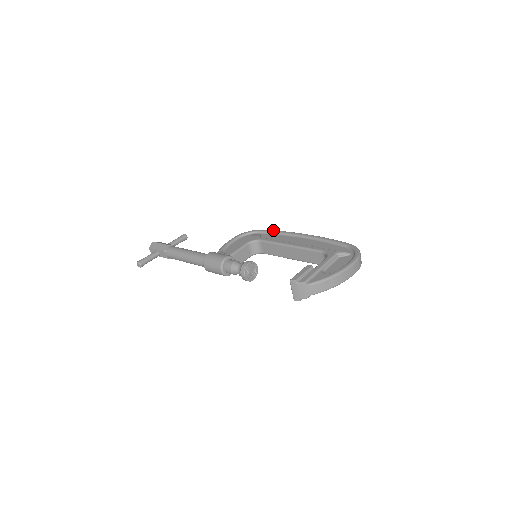
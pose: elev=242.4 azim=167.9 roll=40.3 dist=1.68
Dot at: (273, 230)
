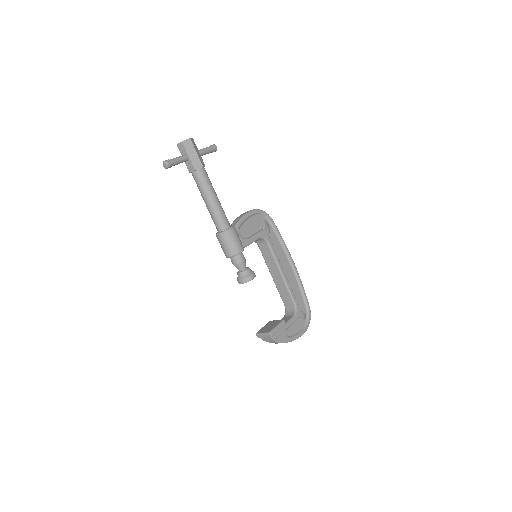
Dot at: occluded
